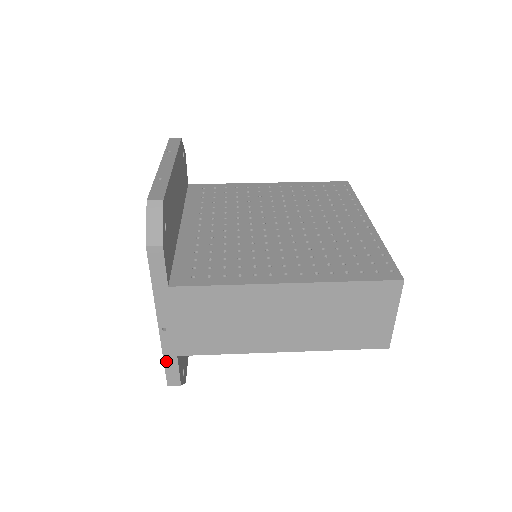
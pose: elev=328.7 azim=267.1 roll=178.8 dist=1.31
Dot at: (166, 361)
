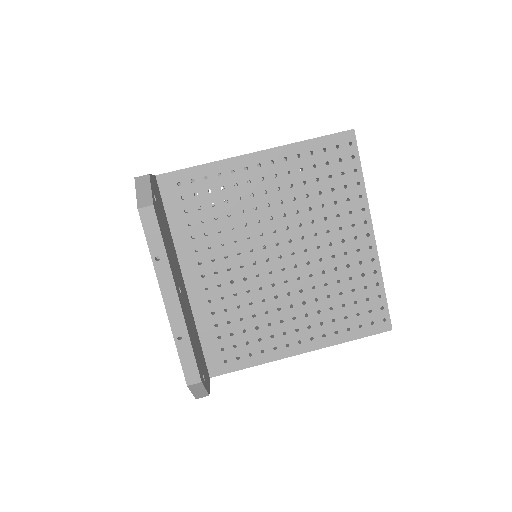
Dot at: occluded
